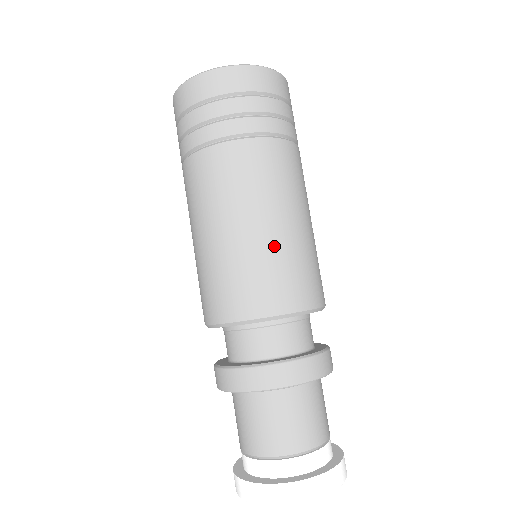
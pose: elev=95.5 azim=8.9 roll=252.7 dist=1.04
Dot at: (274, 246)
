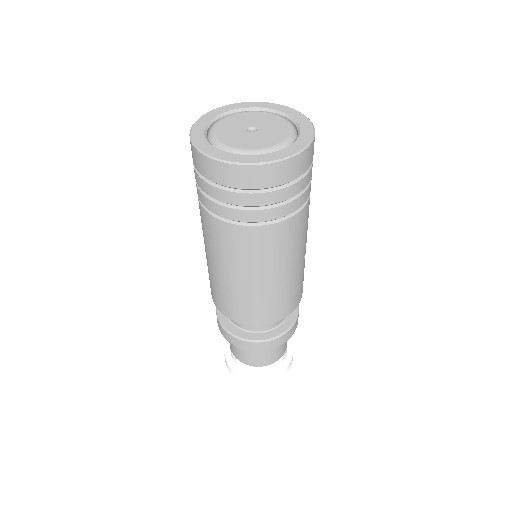
Dot at: (260, 293)
